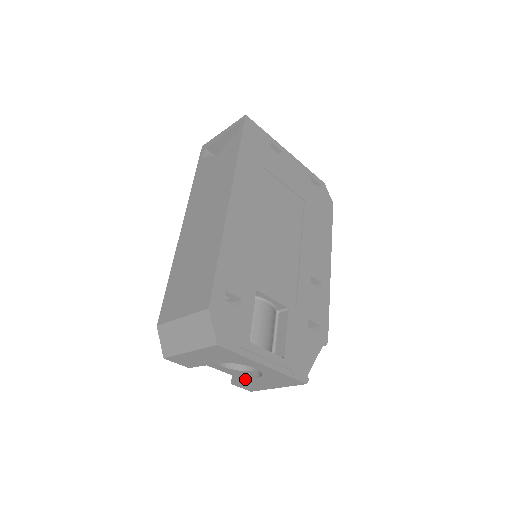
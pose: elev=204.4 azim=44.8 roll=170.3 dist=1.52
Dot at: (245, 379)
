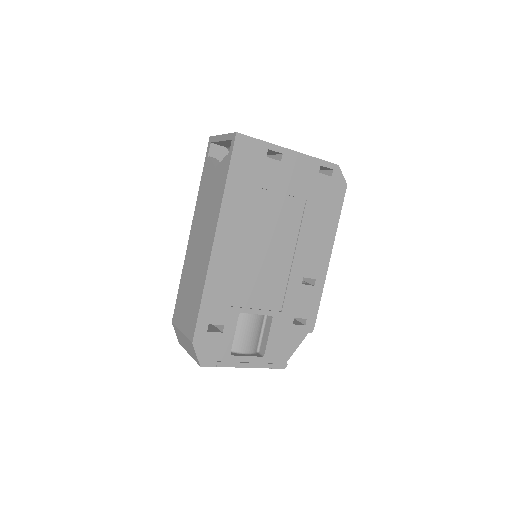
Dot at: occluded
